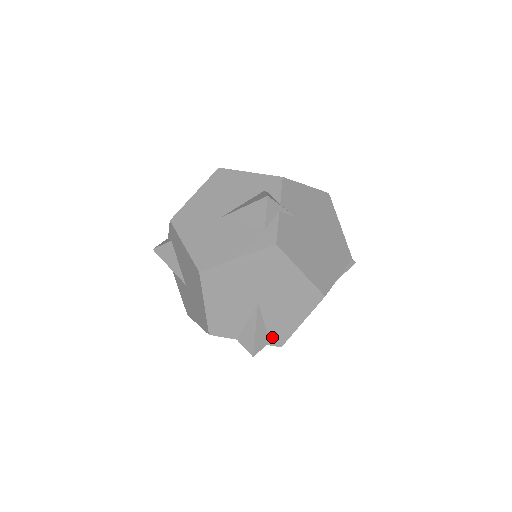
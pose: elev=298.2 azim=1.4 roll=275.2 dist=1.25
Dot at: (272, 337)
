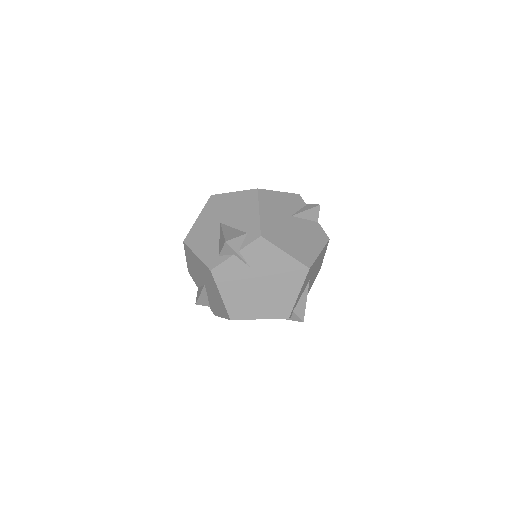
Dot at: (211, 306)
